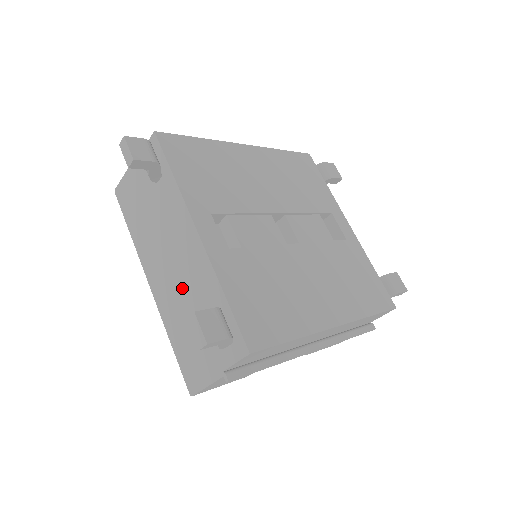
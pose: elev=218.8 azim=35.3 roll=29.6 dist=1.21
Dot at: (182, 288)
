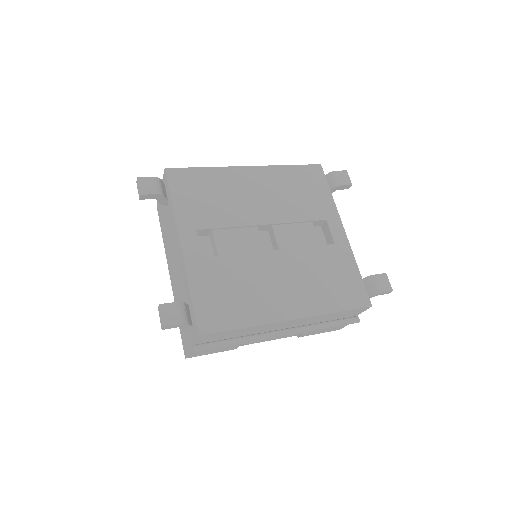
Dot at: (178, 283)
